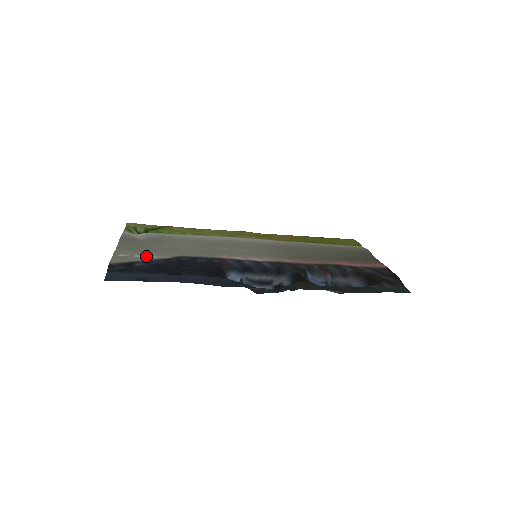
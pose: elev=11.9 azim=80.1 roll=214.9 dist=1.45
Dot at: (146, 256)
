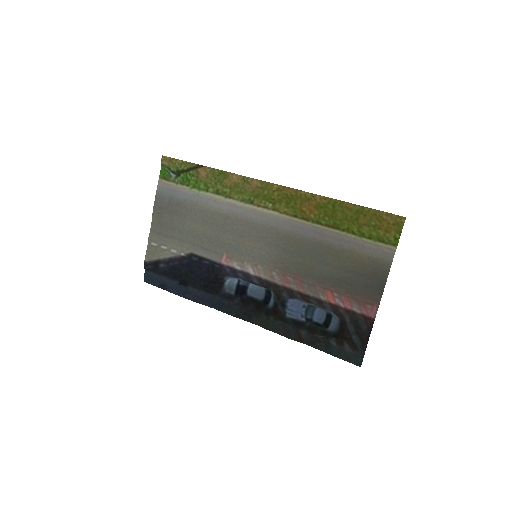
Dot at: (168, 248)
